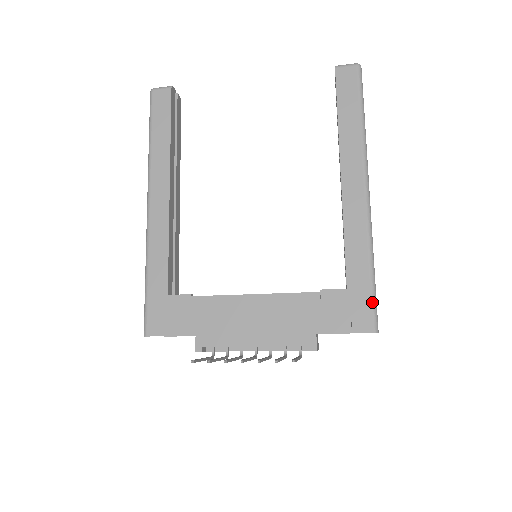
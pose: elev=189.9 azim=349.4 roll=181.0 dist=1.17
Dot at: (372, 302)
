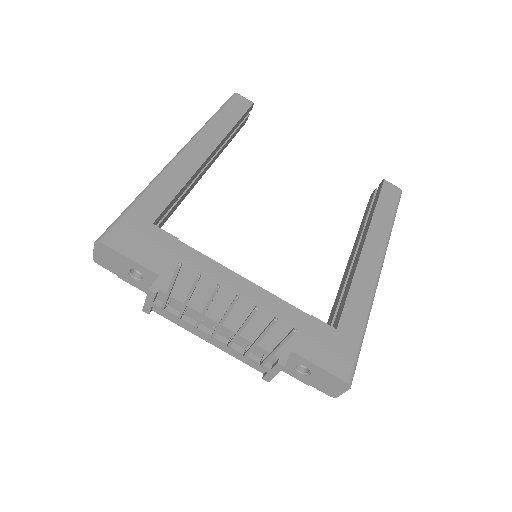
Dot at: (356, 355)
